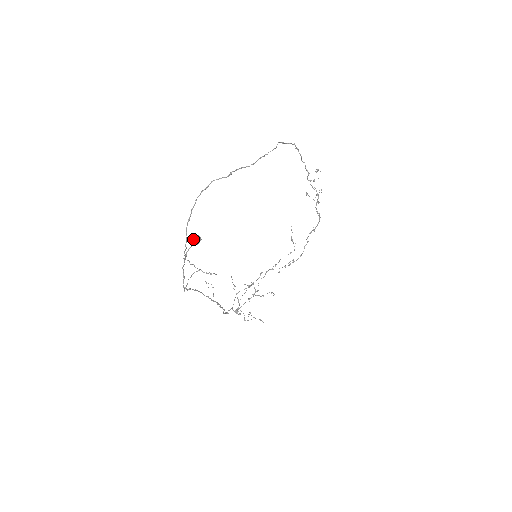
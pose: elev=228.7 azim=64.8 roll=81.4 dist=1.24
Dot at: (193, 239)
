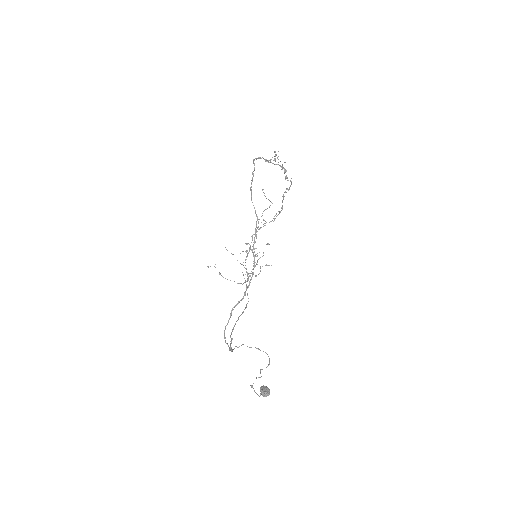
Dot at: (265, 396)
